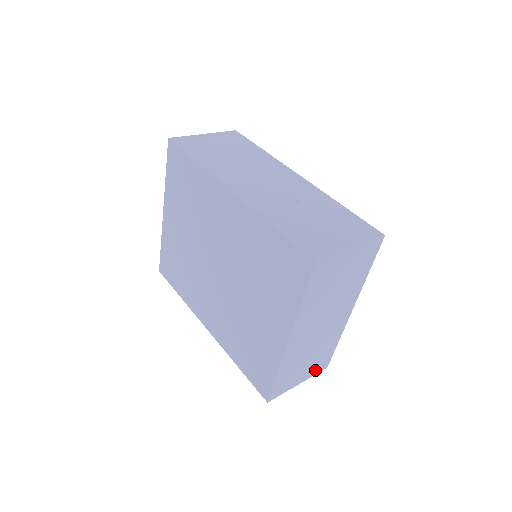
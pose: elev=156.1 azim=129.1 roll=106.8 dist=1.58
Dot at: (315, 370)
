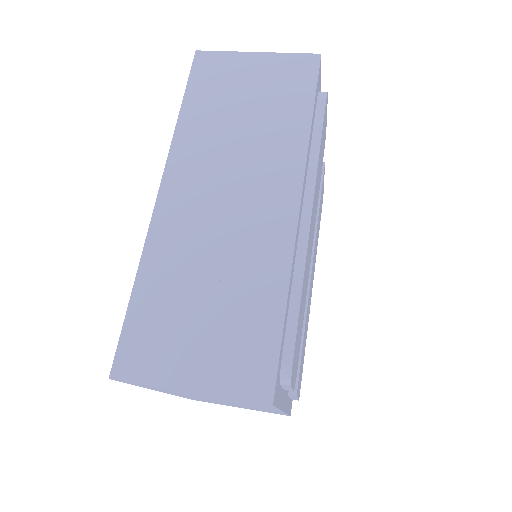
Dot at: (264, 411)
